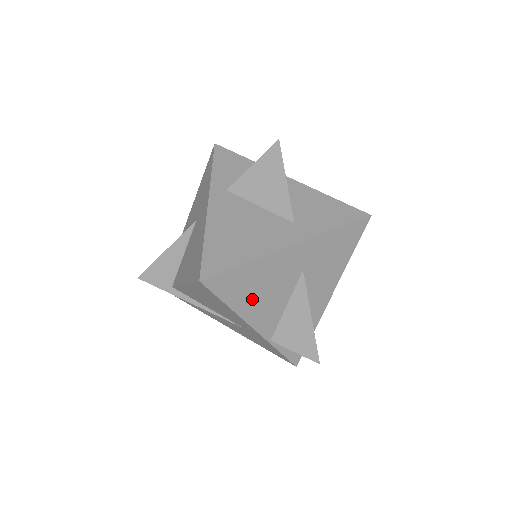
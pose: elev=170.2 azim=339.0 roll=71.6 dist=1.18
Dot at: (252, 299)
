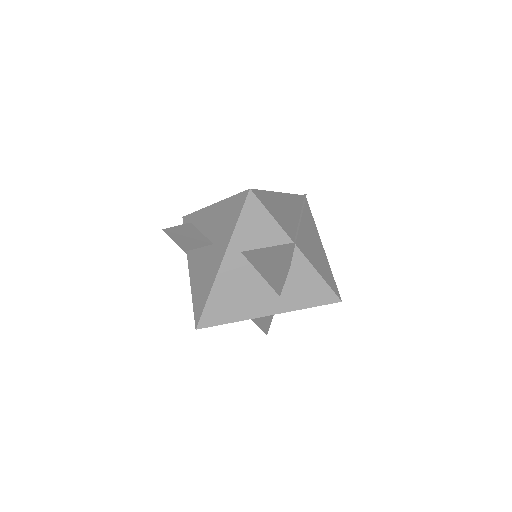
Dot at: occluded
